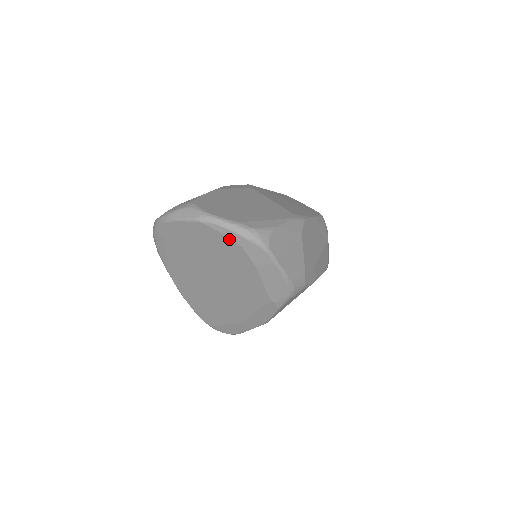
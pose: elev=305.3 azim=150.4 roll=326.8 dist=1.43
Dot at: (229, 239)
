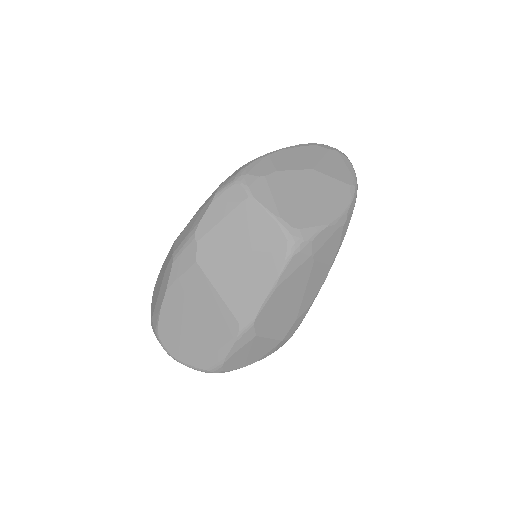
Dot at: occluded
